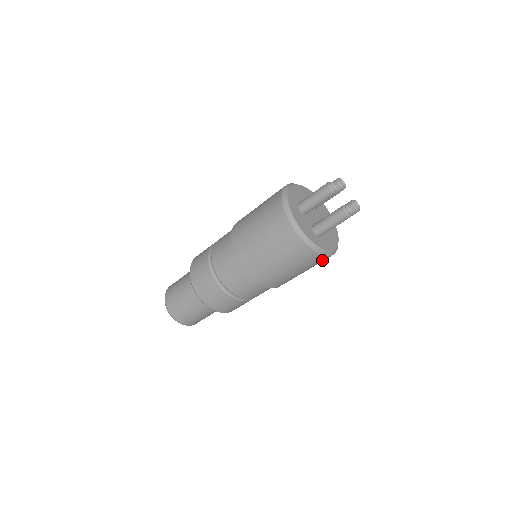
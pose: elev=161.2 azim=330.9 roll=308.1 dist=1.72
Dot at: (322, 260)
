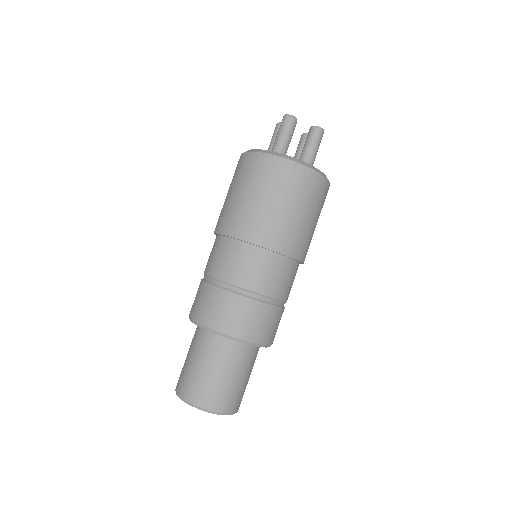
Dot at: (326, 195)
